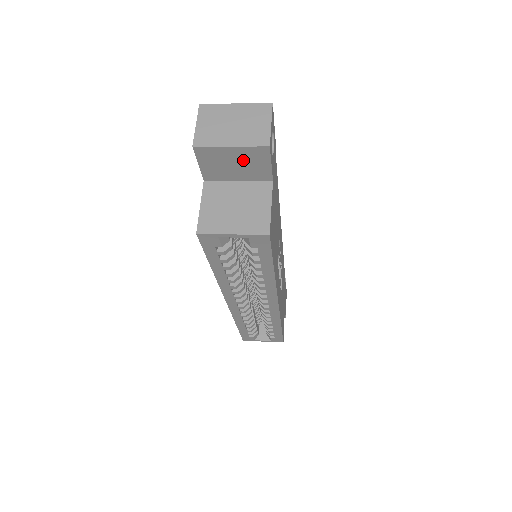
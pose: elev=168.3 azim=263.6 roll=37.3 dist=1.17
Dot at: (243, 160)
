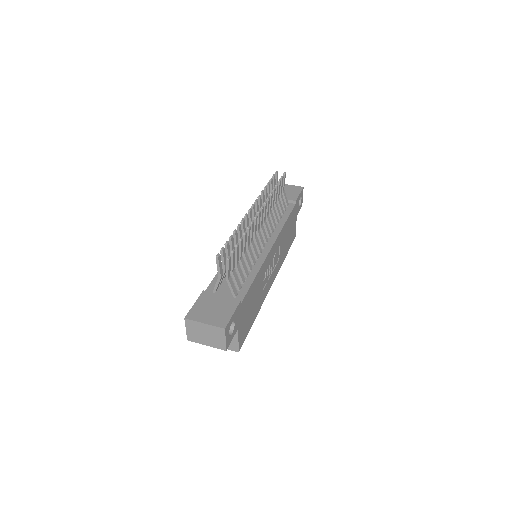
Dot at: occluded
